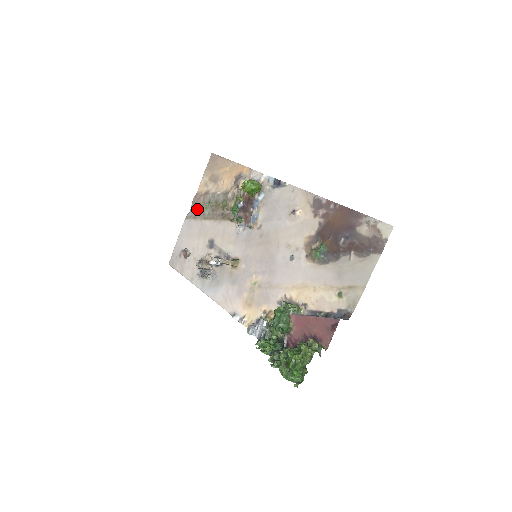
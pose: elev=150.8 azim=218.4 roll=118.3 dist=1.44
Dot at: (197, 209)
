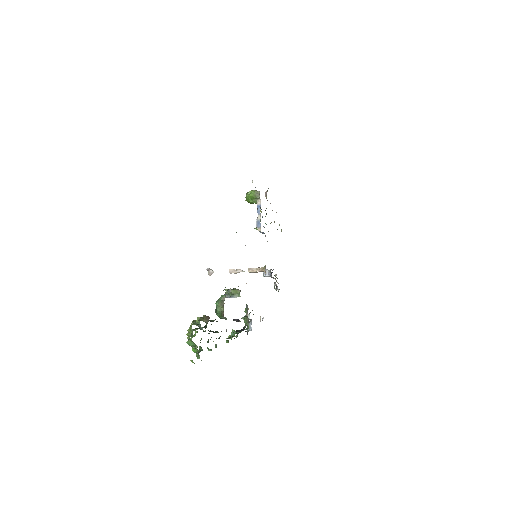
Dot at: occluded
